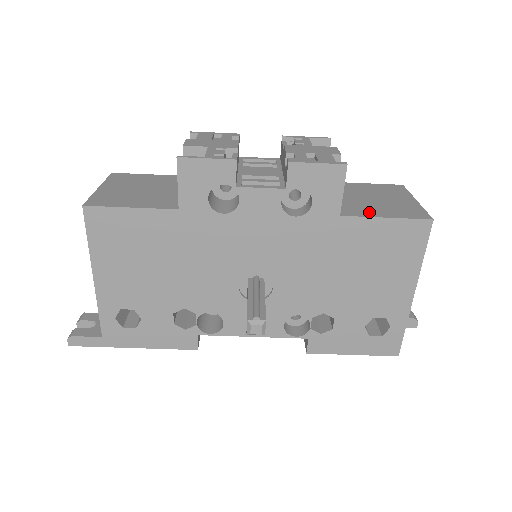
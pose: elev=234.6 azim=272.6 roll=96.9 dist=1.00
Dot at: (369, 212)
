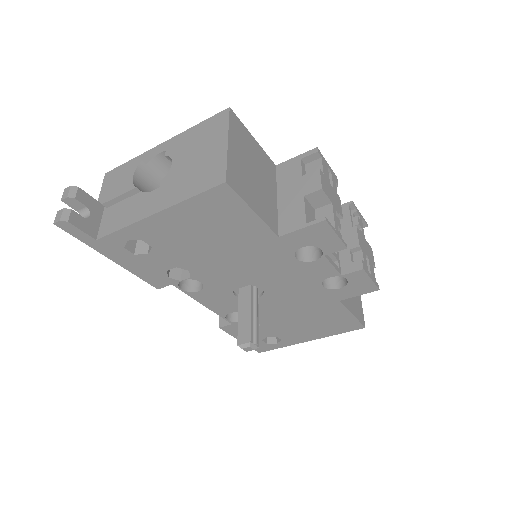
Dot at: (348, 303)
